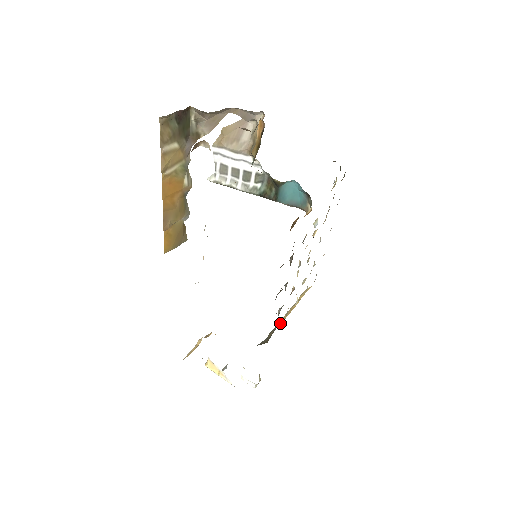
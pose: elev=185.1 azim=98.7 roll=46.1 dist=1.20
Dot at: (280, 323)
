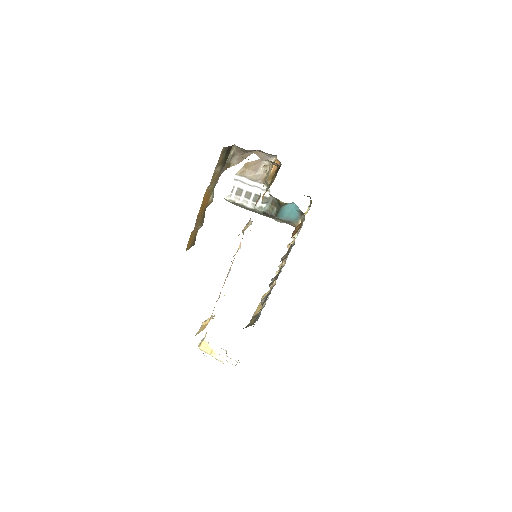
Dot at: (256, 314)
